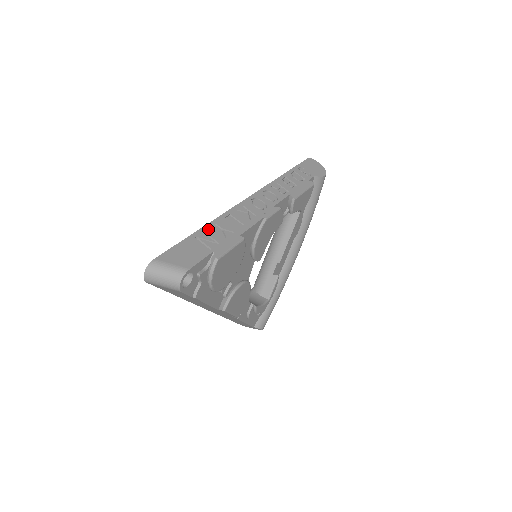
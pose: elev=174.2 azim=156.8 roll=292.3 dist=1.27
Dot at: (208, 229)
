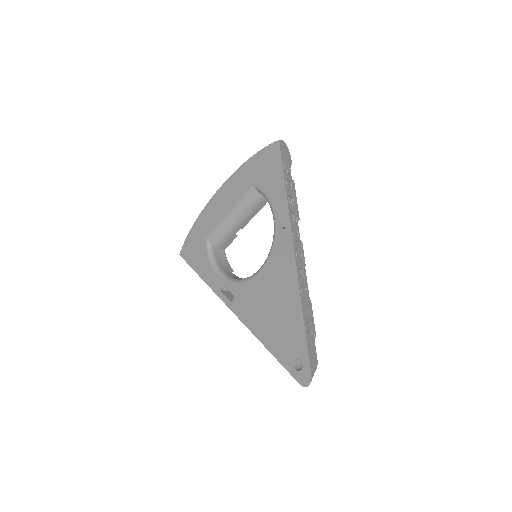
Dot at: (305, 318)
